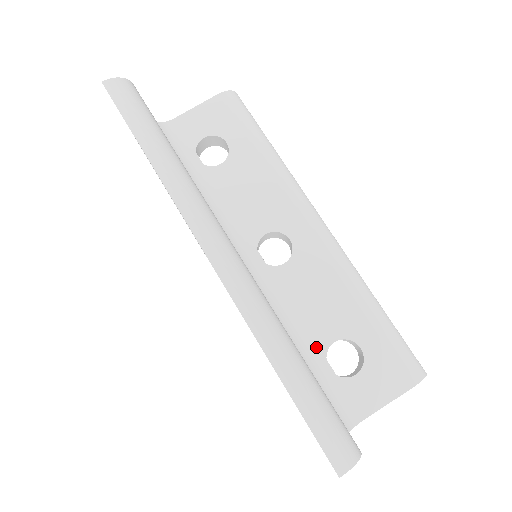
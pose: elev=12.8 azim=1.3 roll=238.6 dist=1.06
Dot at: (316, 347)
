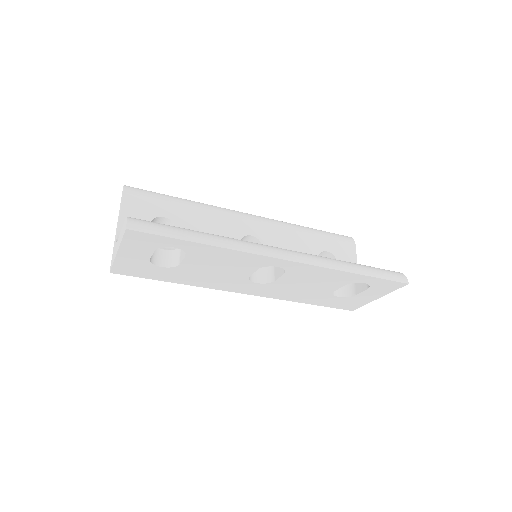
Dot at: occluded
